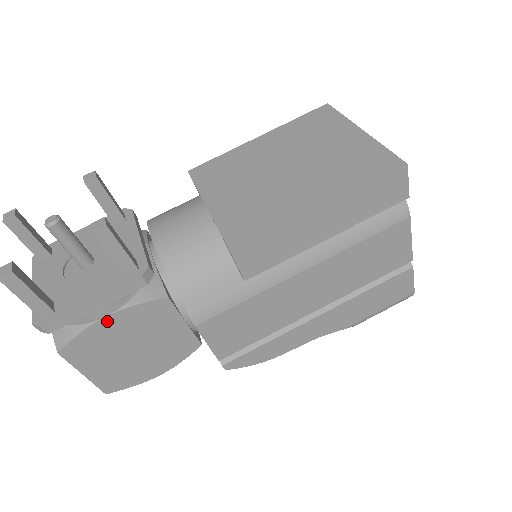
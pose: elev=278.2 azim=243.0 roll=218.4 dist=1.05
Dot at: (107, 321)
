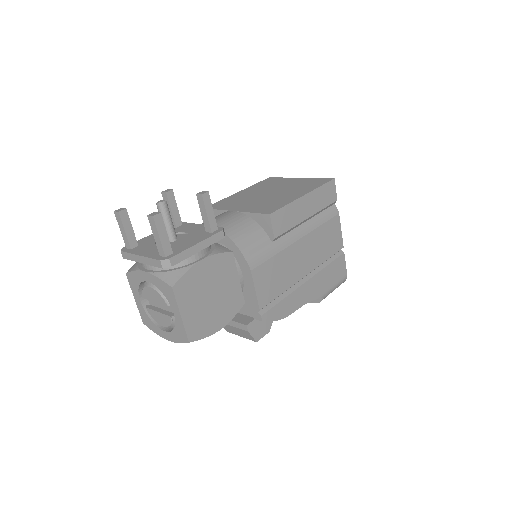
Dot at: (202, 264)
